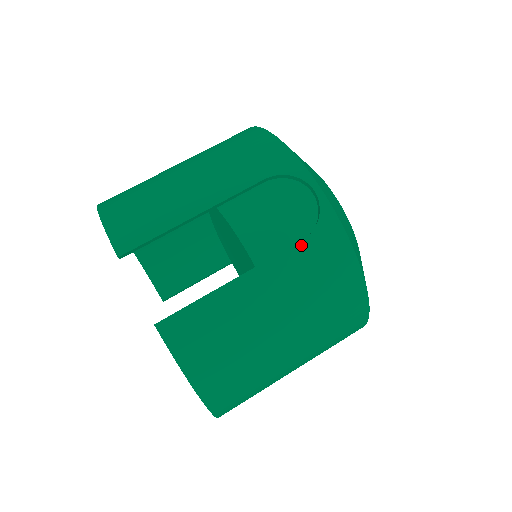
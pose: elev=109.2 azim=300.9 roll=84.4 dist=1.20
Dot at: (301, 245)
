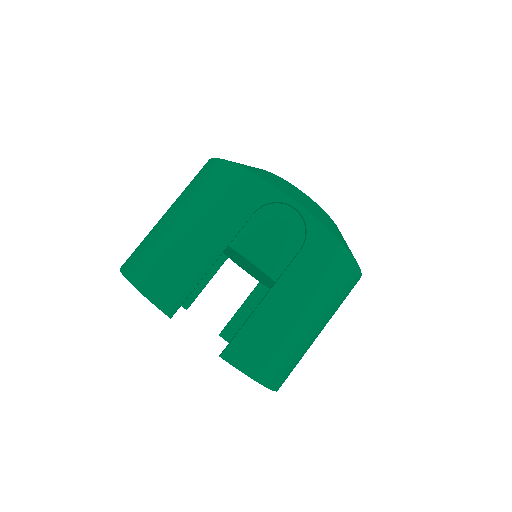
Dot at: (301, 254)
